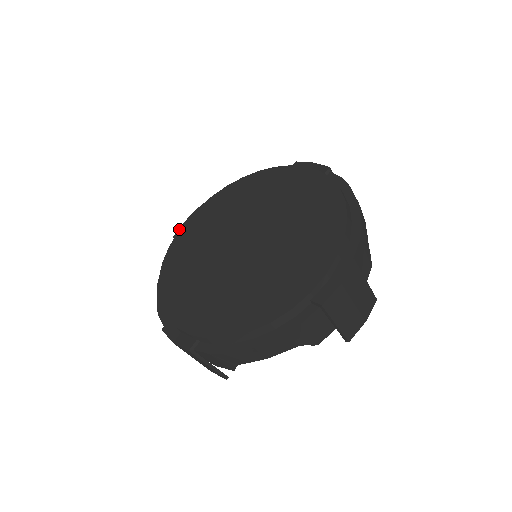
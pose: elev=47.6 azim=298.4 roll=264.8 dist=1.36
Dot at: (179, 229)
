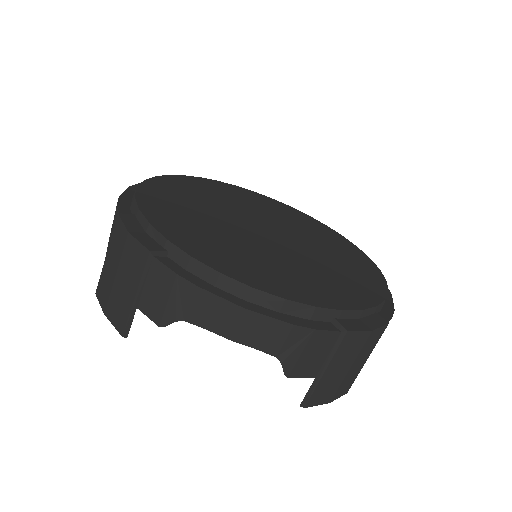
Dot at: occluded
